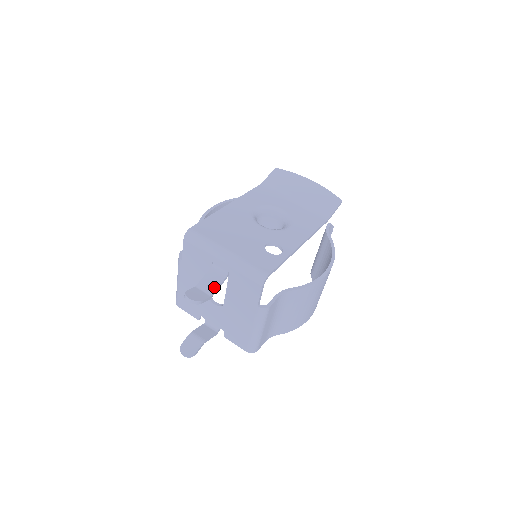
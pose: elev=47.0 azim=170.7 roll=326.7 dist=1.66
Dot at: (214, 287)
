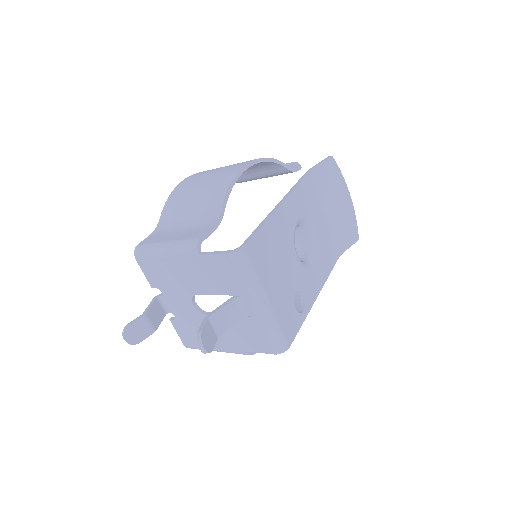
Dot at: (226, 327)
